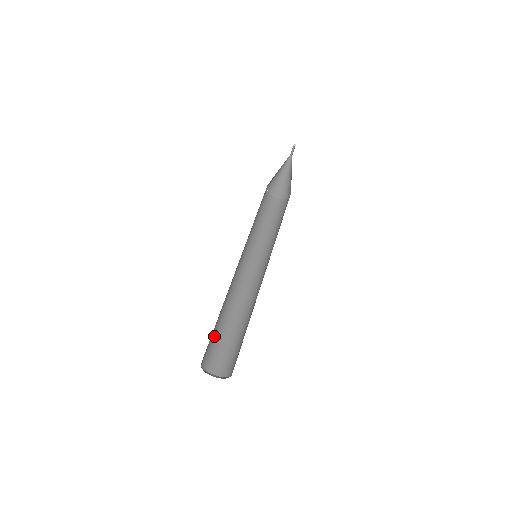
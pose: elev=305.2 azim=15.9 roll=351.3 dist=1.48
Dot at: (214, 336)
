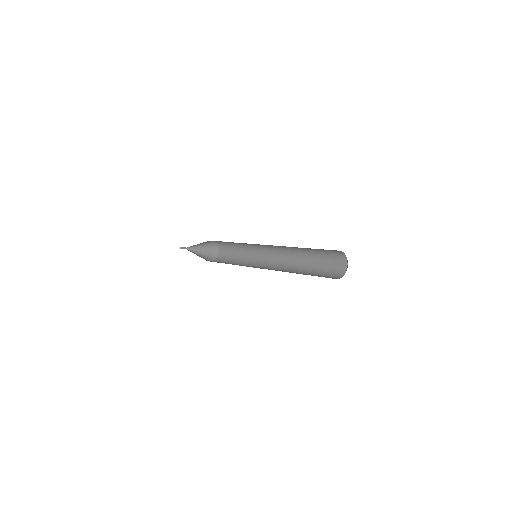
Dot at: occluded
